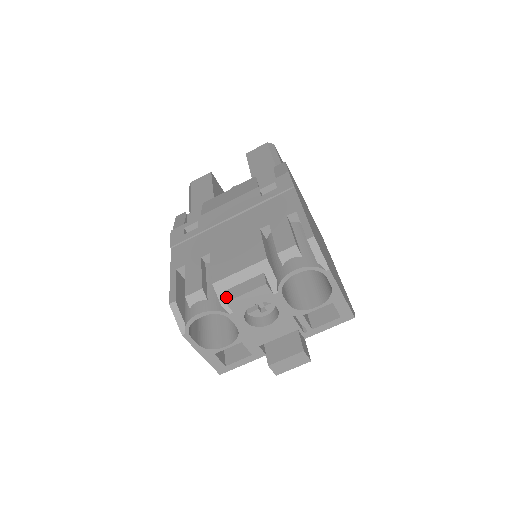
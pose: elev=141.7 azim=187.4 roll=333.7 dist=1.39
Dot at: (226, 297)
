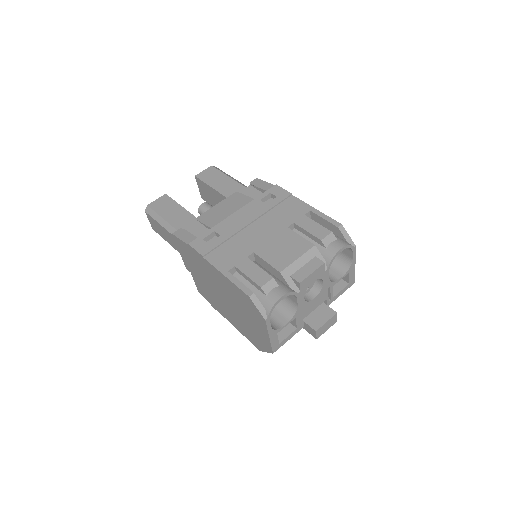
Dot at: (297, 279)
